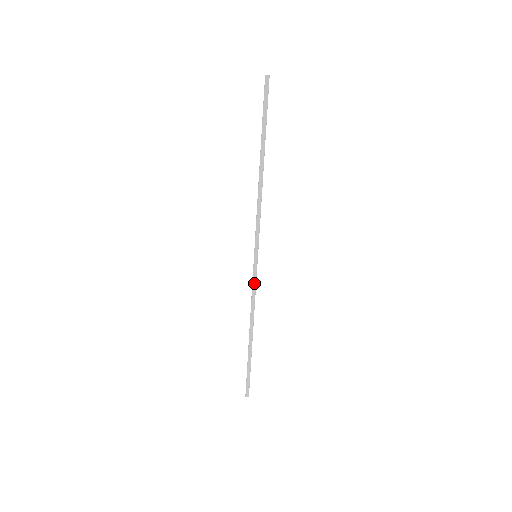
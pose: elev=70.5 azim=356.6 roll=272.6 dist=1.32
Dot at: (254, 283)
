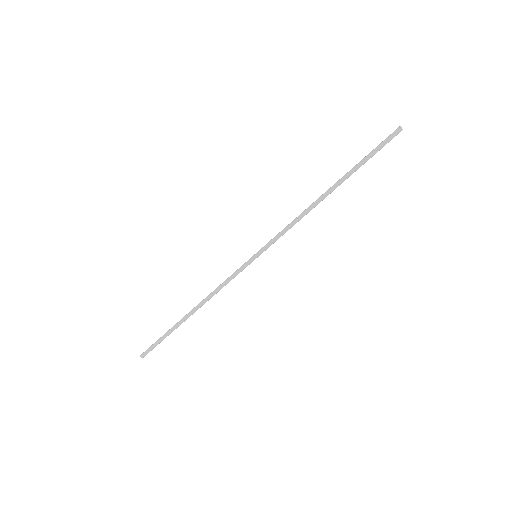
Dot at: (234, 275)
